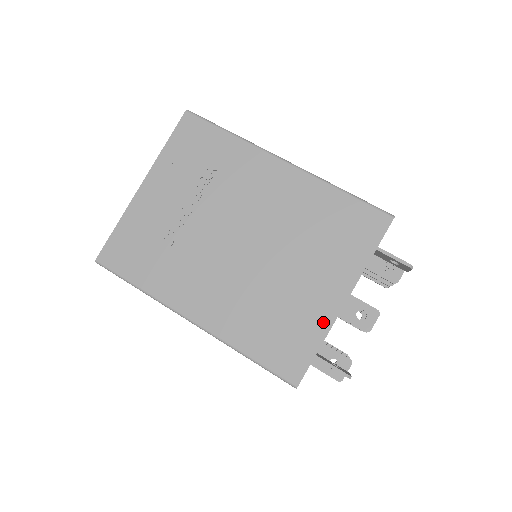
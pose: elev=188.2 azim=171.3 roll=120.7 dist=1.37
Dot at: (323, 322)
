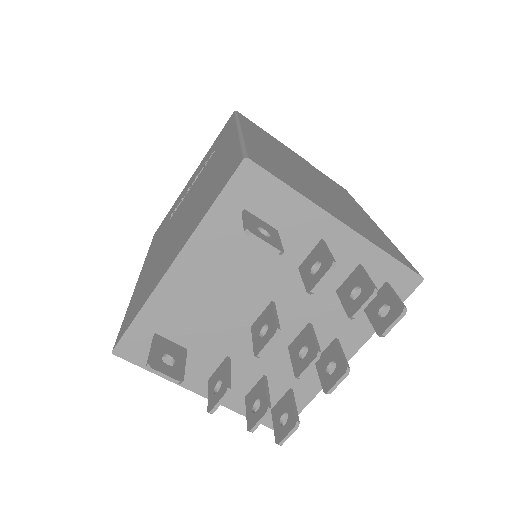
Dot at: (154, 285)
